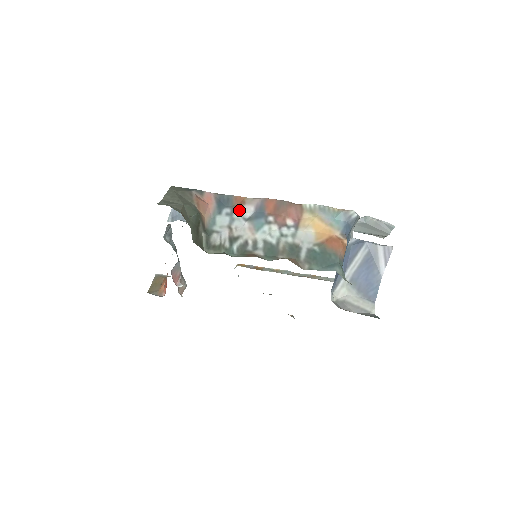
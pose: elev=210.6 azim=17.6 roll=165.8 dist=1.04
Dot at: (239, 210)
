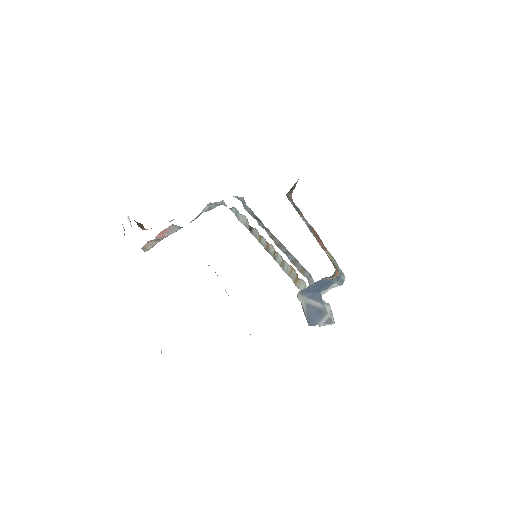
Dot at: (301, 215)
